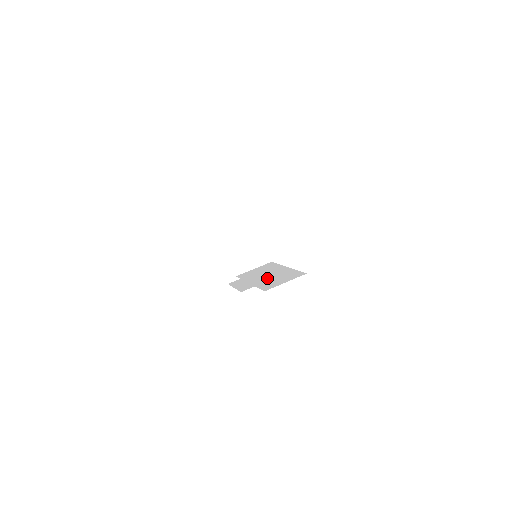
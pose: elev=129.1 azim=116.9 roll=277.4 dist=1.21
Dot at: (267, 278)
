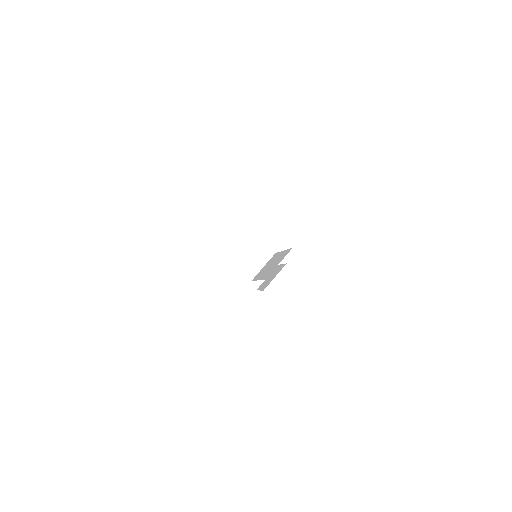
Dot at: (269, 269)
